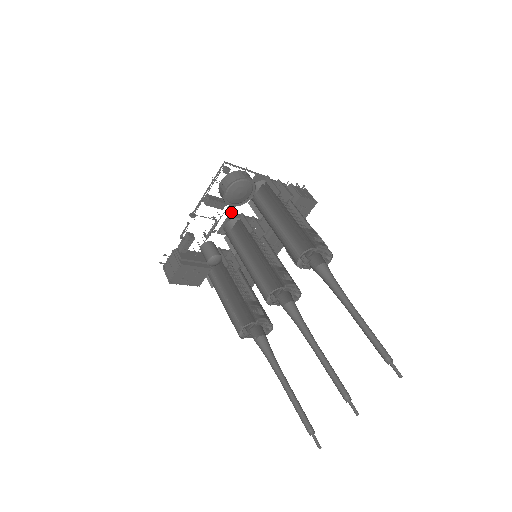
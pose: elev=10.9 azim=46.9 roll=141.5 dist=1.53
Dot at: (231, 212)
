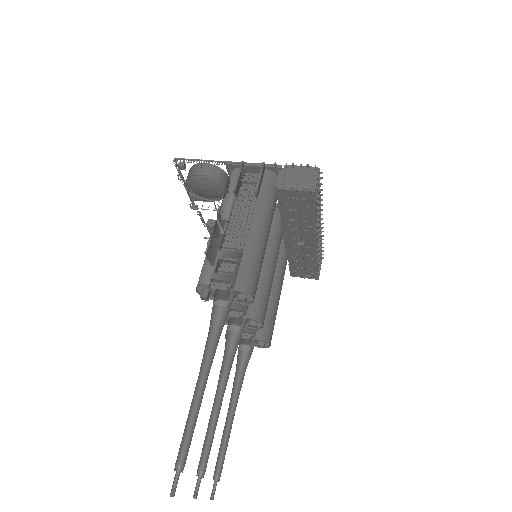
Dot at: occluded
